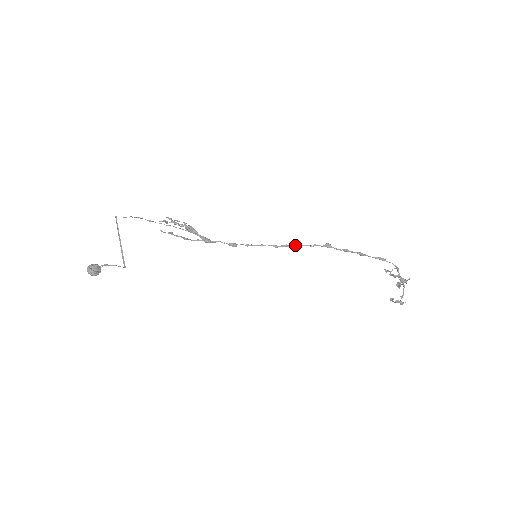
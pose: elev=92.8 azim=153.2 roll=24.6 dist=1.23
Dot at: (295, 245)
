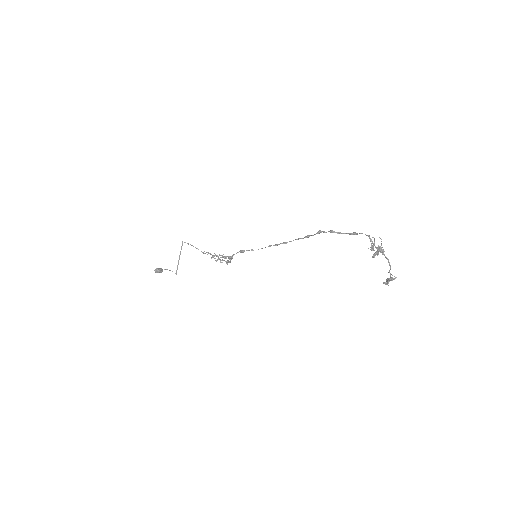
Dot at: (284, 242)
